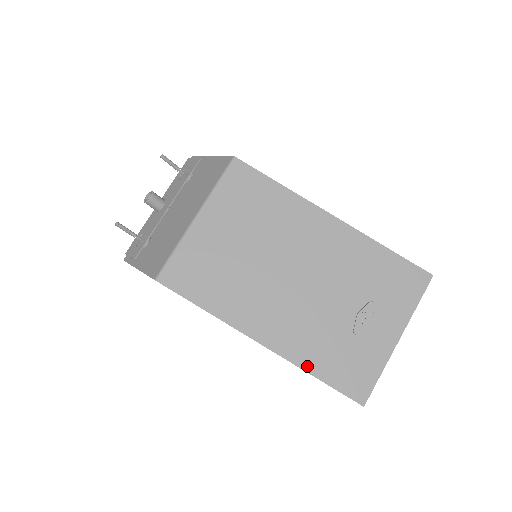
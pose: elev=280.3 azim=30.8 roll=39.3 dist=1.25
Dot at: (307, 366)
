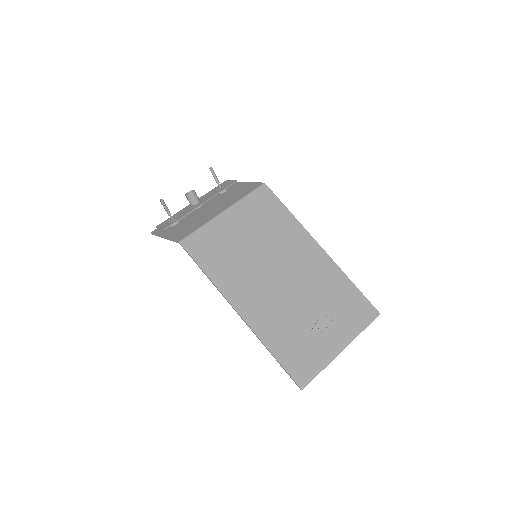
Dot at: (269, 344)
